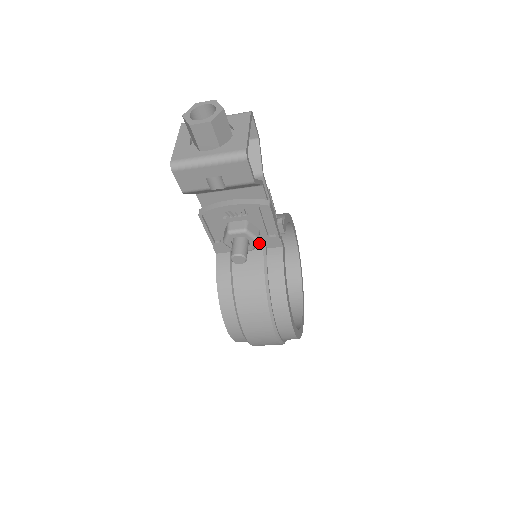
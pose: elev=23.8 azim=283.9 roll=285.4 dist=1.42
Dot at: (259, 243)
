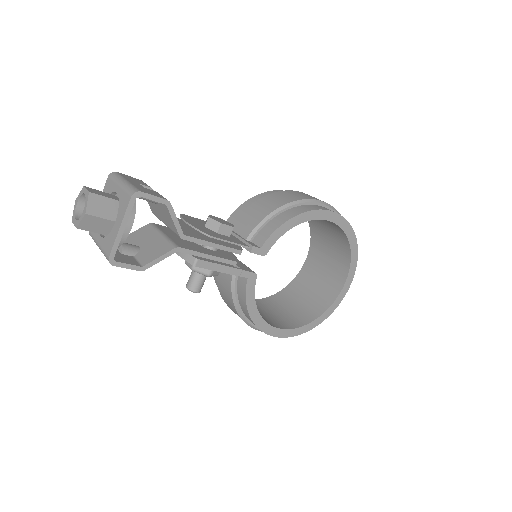
Dot at: occluded
